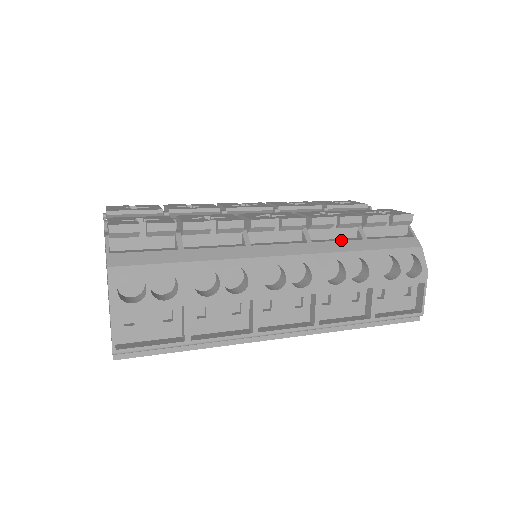
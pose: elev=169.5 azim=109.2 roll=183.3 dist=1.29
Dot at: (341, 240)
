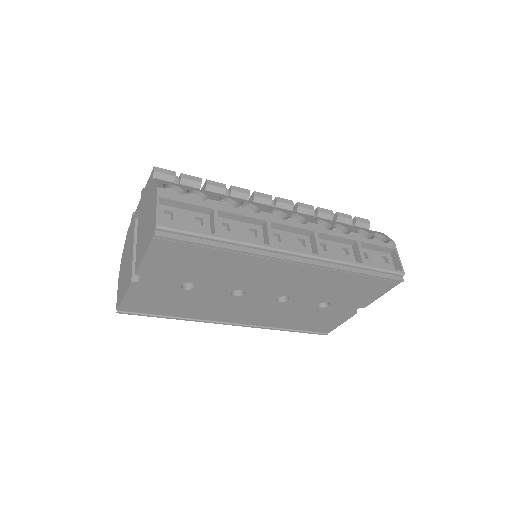
Dot at: occluded
